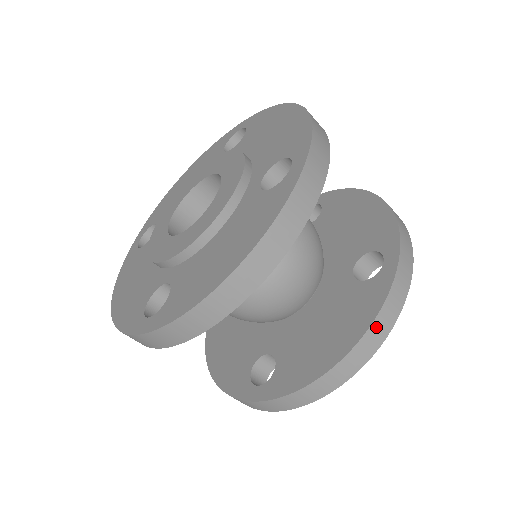
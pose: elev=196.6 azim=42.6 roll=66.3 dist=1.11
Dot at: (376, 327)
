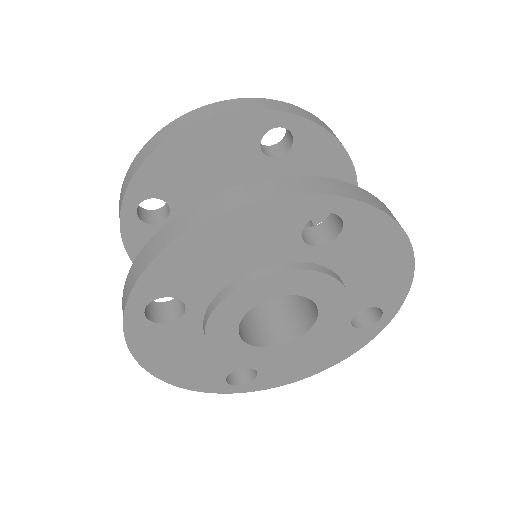
Dot at: (249, 188)
